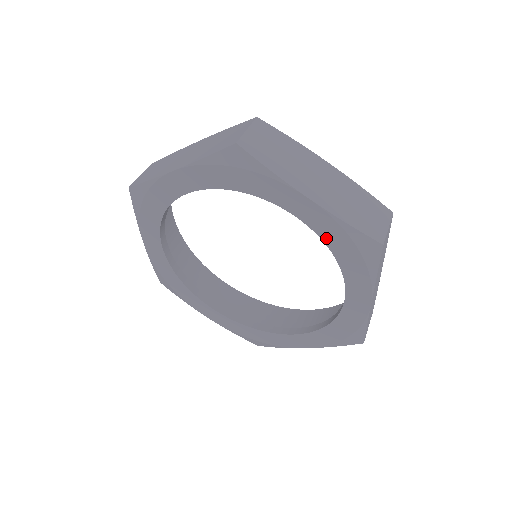
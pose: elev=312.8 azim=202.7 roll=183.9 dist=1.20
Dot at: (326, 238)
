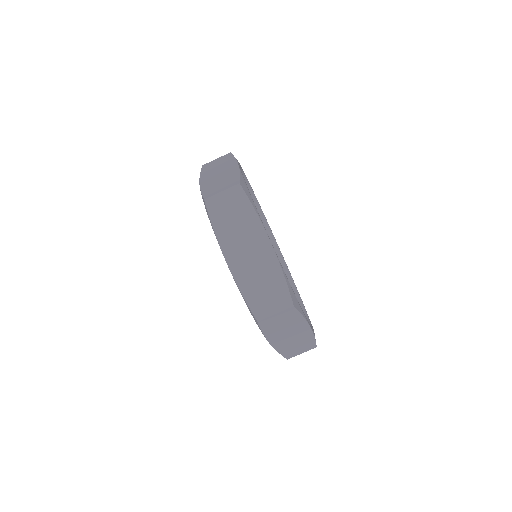
Dot at: occluded
